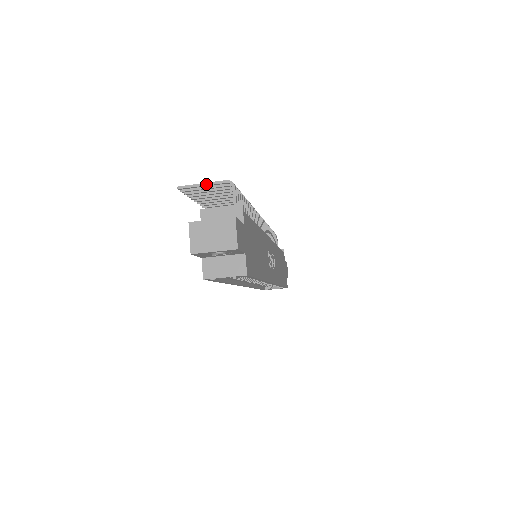
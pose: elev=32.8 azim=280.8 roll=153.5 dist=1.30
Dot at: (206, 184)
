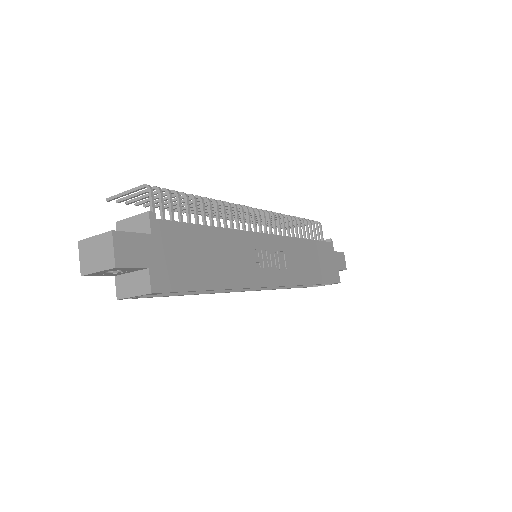
Dot at: (127, 192)
